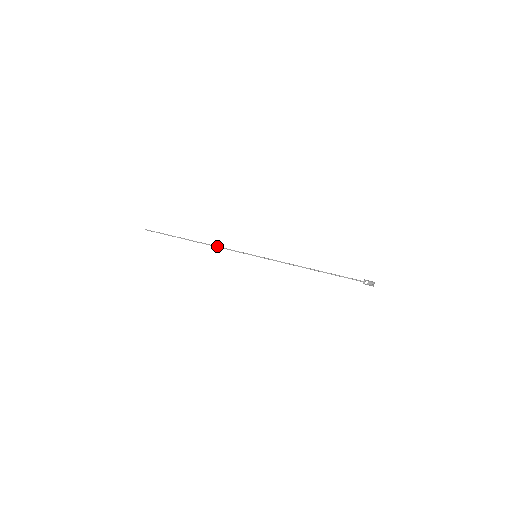
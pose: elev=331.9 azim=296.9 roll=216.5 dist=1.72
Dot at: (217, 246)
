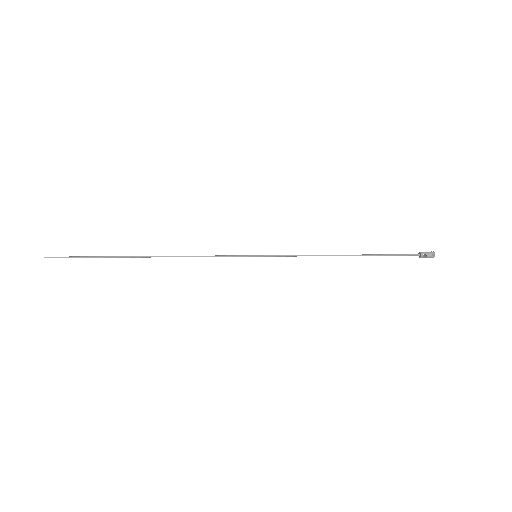
Dot at: (187, 256)
